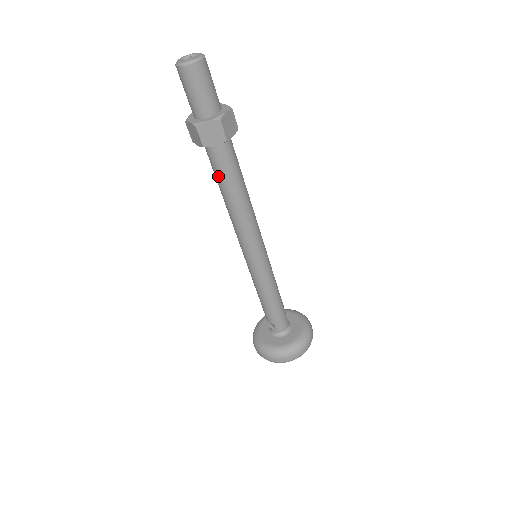
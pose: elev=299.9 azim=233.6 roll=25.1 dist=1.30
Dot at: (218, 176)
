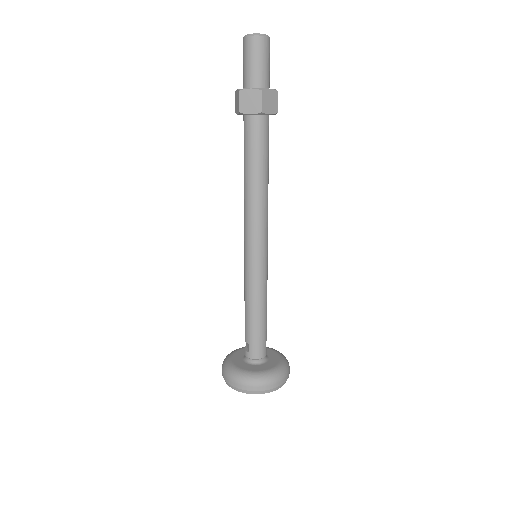
Dot at: (245, 150)
